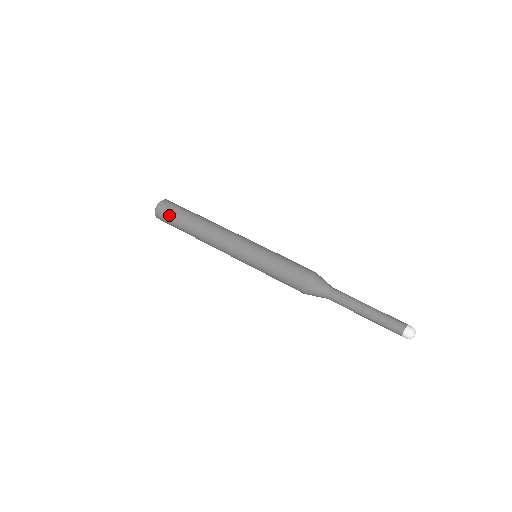
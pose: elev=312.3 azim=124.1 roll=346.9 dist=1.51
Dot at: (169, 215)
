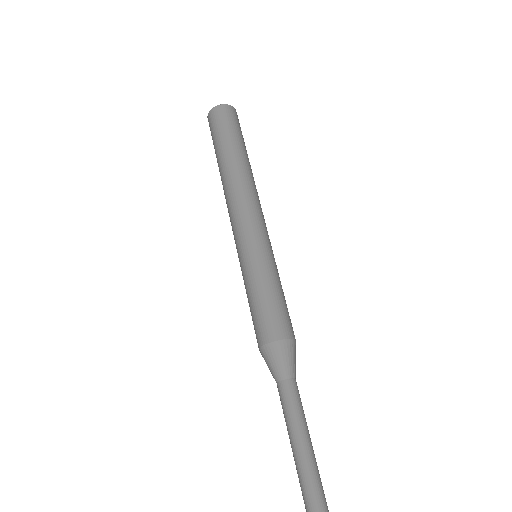
Dot at: (212, 139)
